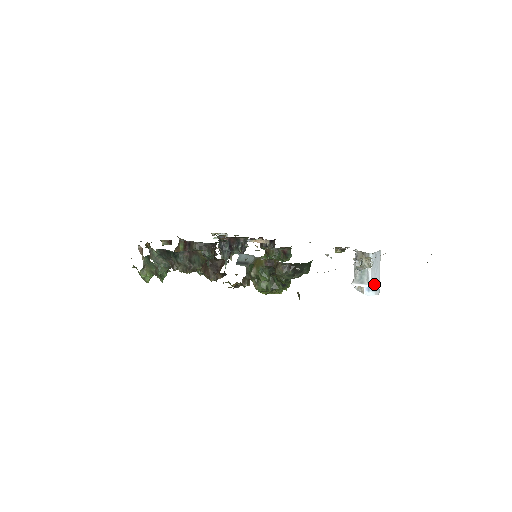
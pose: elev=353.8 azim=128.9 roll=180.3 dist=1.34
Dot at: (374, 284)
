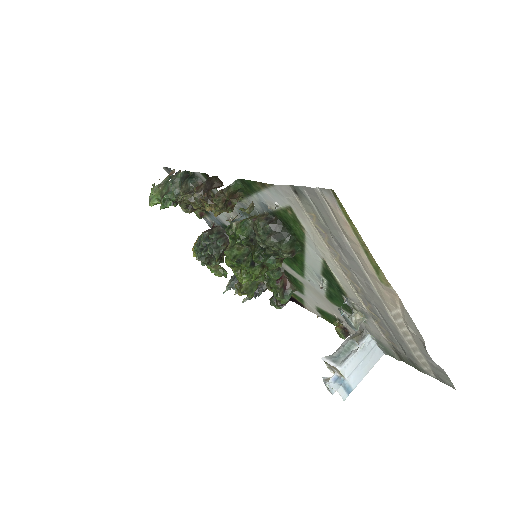
Dot at: (347, 376)
